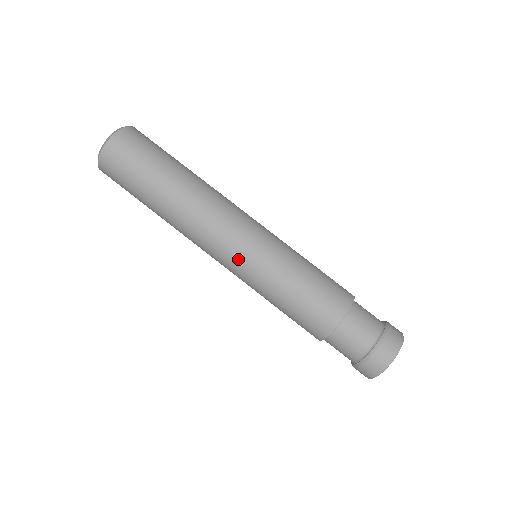
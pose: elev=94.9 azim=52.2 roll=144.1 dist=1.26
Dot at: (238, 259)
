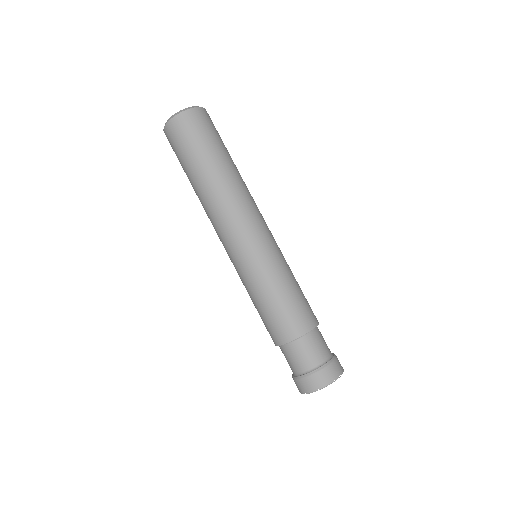
Dot at: (259, 242)
